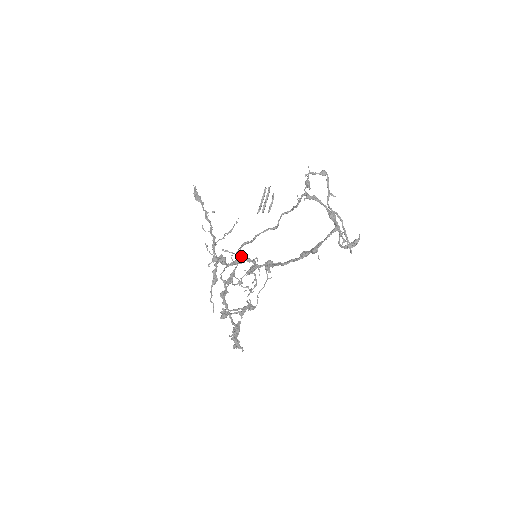
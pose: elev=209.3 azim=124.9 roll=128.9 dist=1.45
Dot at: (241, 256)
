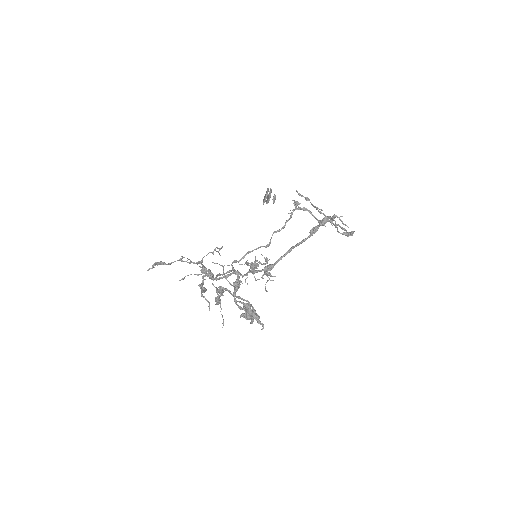
Dot at: (234, 269)
